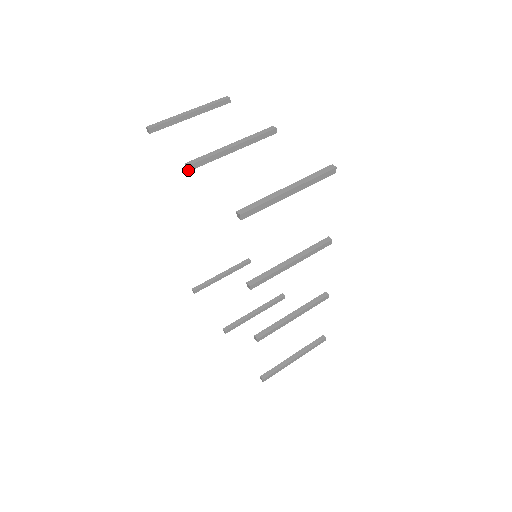
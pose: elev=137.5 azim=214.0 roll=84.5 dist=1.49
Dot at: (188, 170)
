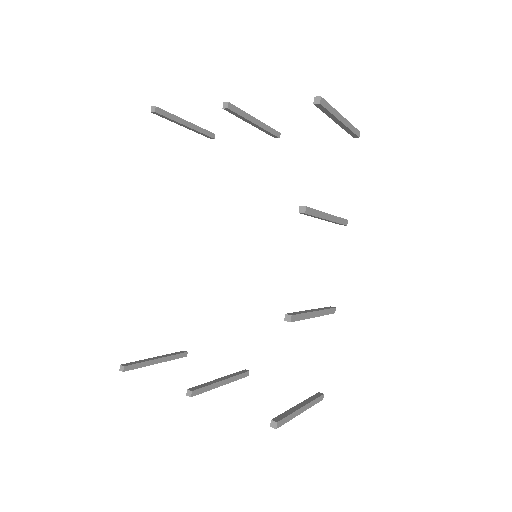
Dot at: (227, 107)
